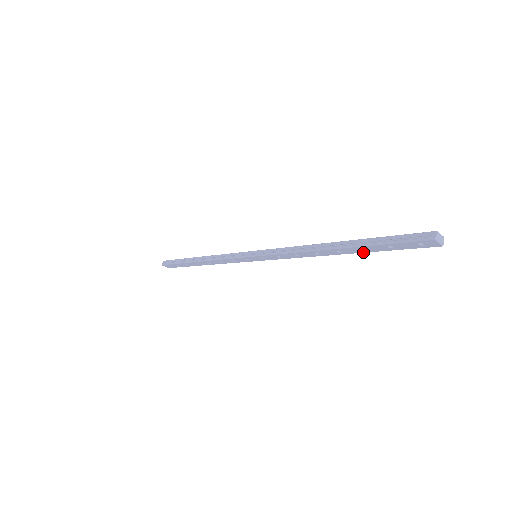
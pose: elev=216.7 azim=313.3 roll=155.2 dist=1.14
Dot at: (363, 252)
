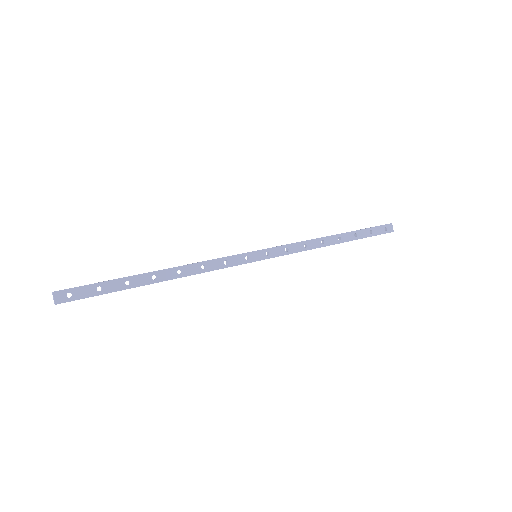
Dot at: (354, 239)
